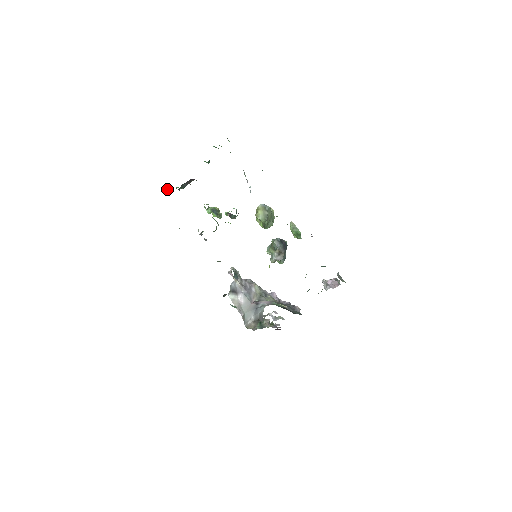
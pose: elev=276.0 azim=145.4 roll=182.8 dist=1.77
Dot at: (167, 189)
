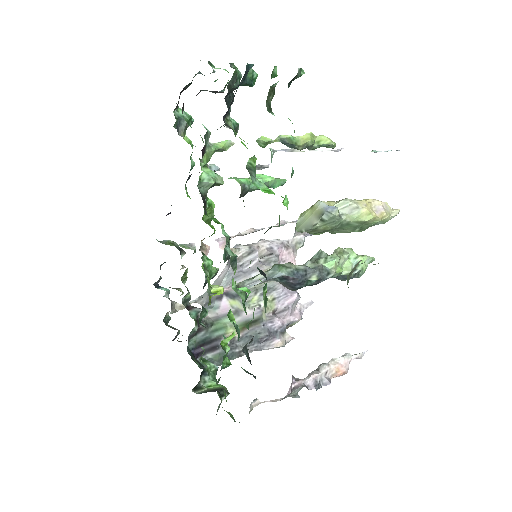
Dot at: occluded
